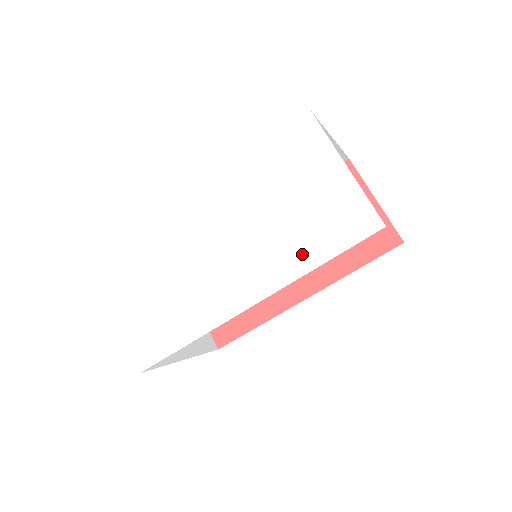
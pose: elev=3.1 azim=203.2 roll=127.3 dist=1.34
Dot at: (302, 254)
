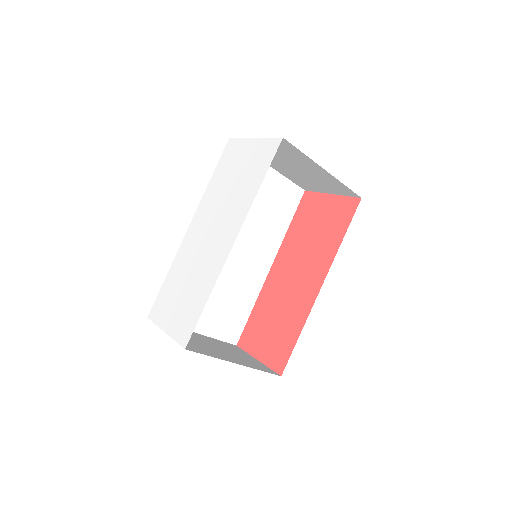
Dot at: (250, 190)
